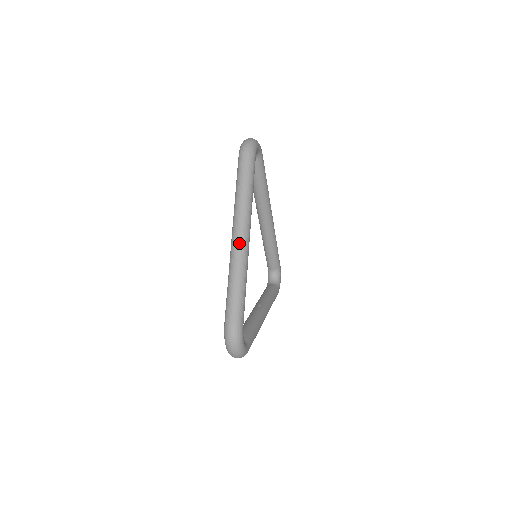
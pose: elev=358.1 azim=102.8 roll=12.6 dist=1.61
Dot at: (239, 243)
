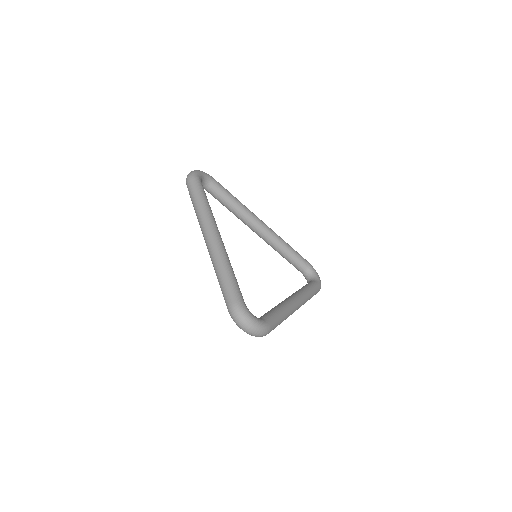
Dot at: (210, 242)
